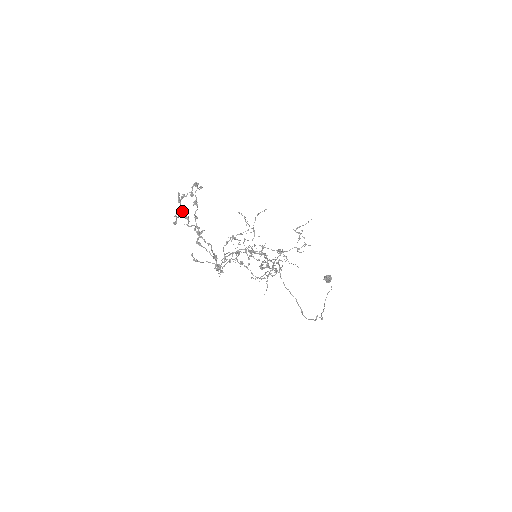
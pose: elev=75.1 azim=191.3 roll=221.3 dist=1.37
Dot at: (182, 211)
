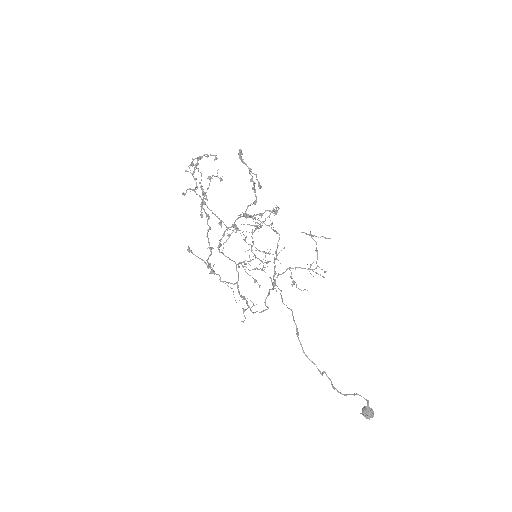
Dot at: occluded
